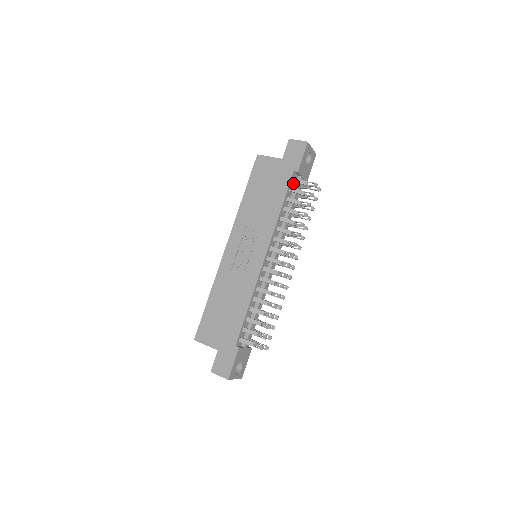
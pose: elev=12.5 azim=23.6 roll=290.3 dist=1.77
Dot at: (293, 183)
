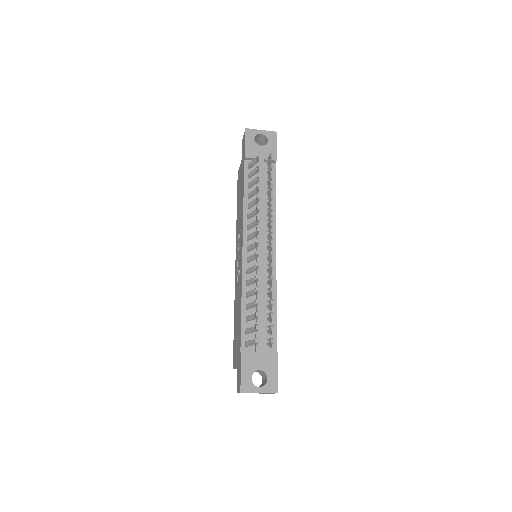
Dot at: (252, 170)
